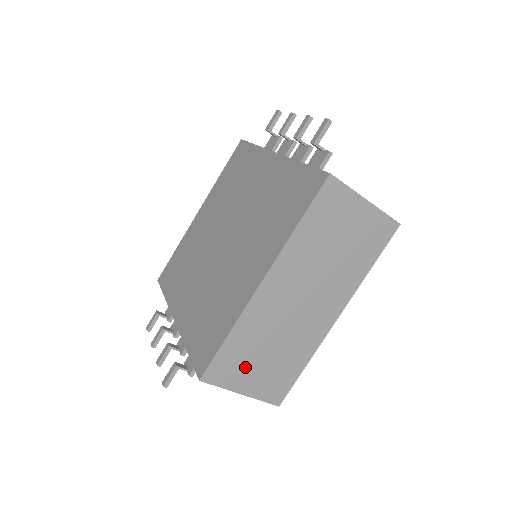
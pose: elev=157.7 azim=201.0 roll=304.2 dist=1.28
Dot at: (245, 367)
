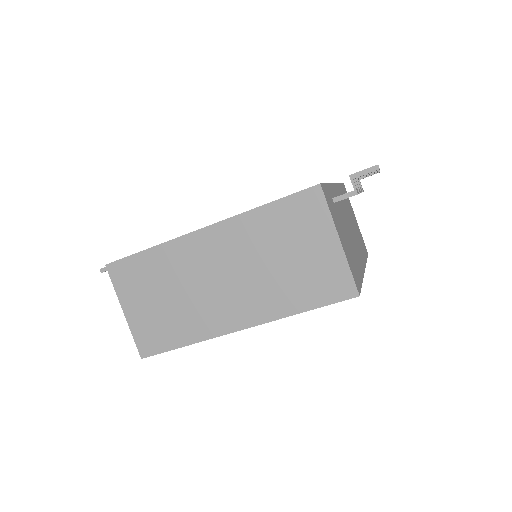
Dot at: (142, 291)
